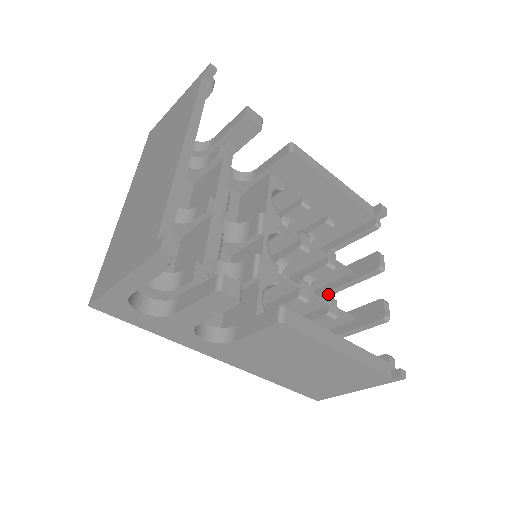
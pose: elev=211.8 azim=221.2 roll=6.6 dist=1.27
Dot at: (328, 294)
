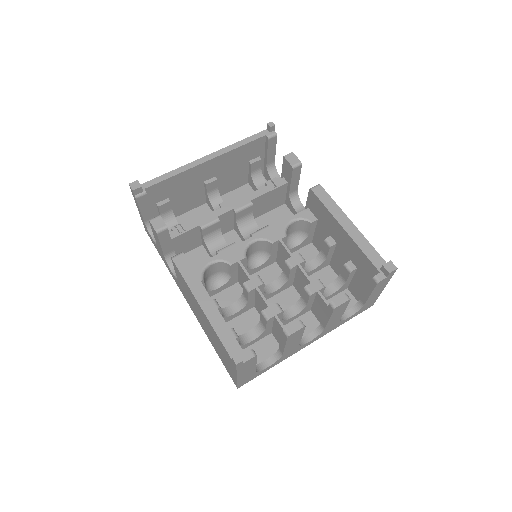
Dot at: (318, 328)
